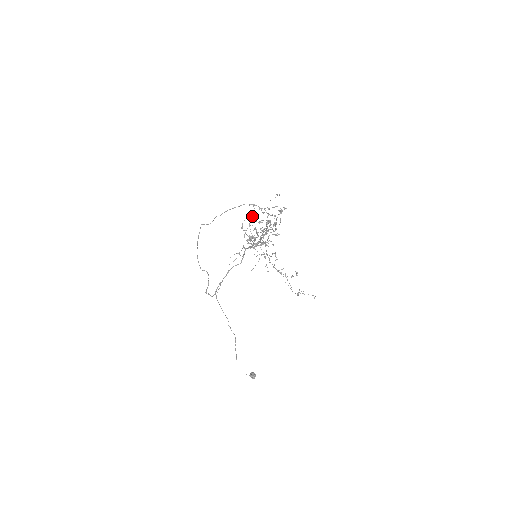
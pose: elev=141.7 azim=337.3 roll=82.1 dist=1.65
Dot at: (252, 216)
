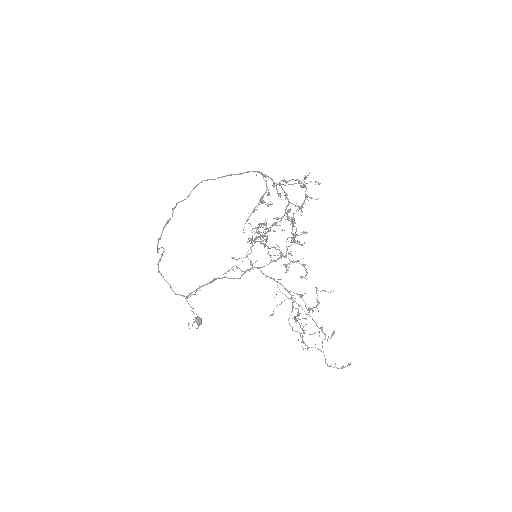
Dot at: (262, 200)
